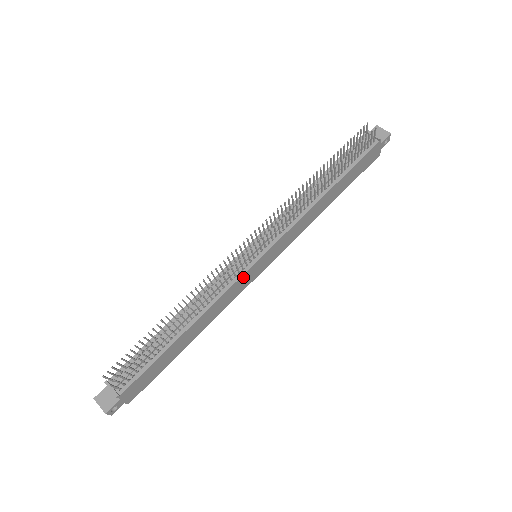
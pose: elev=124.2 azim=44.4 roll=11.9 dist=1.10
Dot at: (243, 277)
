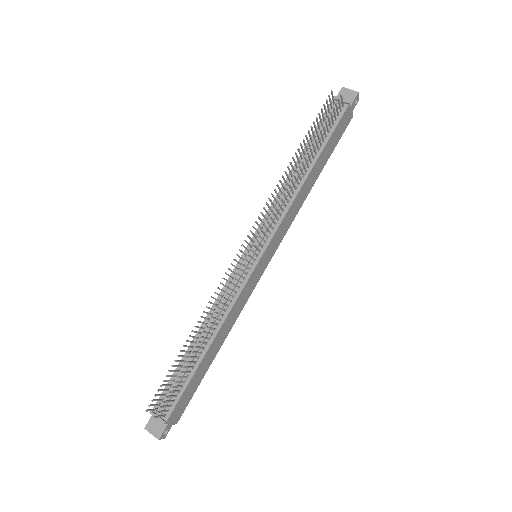
Dot at: (249, 281)
